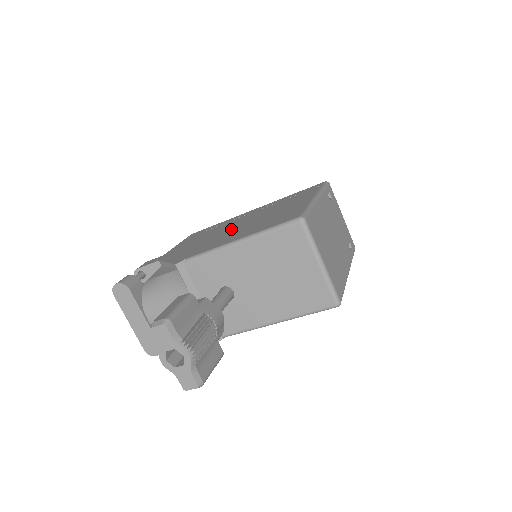
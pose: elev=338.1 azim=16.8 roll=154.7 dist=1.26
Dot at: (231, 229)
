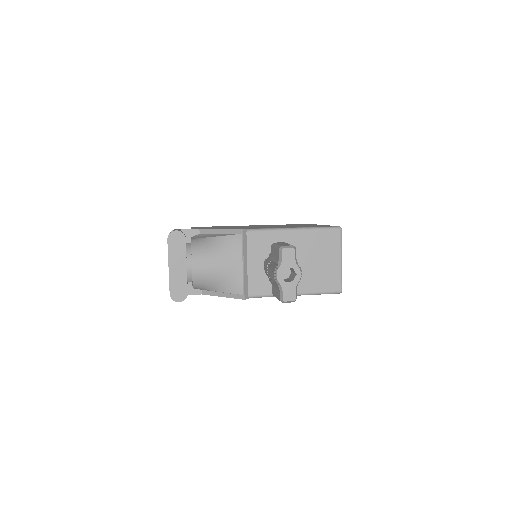
Dot at: occluded
